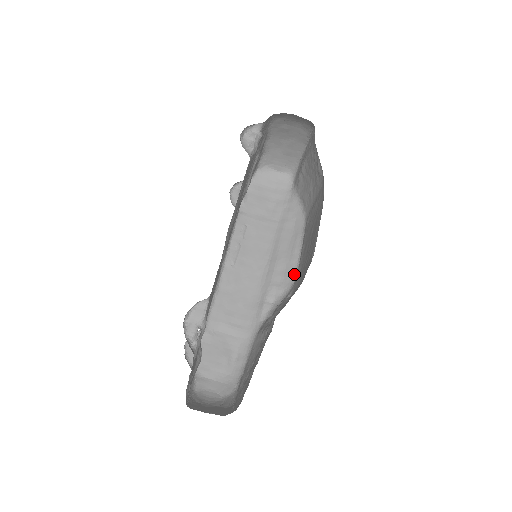
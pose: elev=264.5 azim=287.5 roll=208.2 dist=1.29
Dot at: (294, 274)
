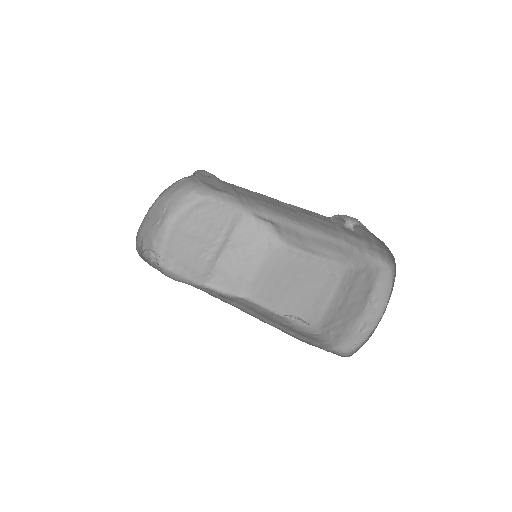
Dot at: (293, 246)
